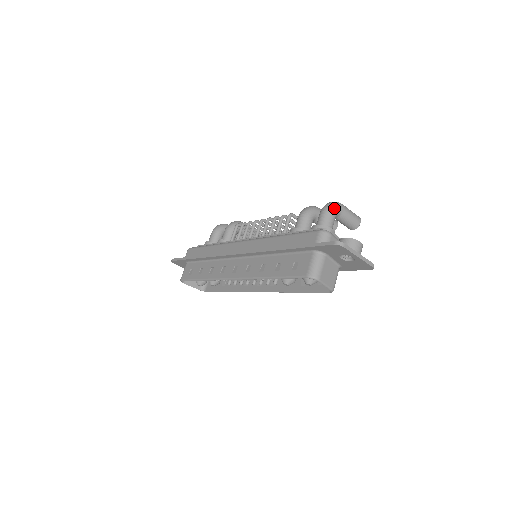
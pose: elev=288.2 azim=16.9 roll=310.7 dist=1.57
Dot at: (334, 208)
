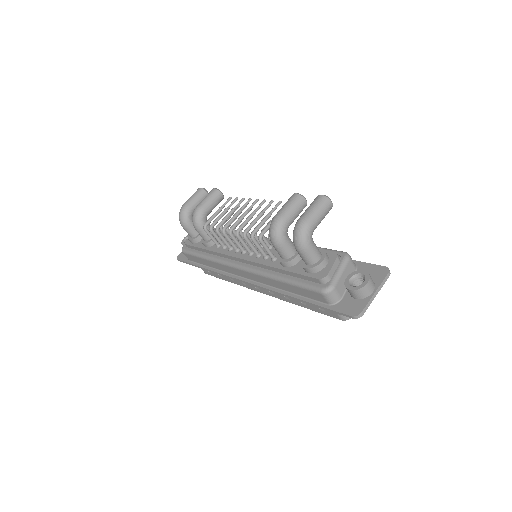
Dot at: (306, 241)
